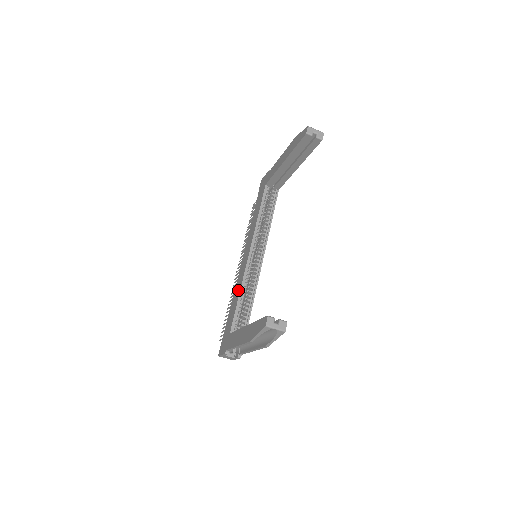
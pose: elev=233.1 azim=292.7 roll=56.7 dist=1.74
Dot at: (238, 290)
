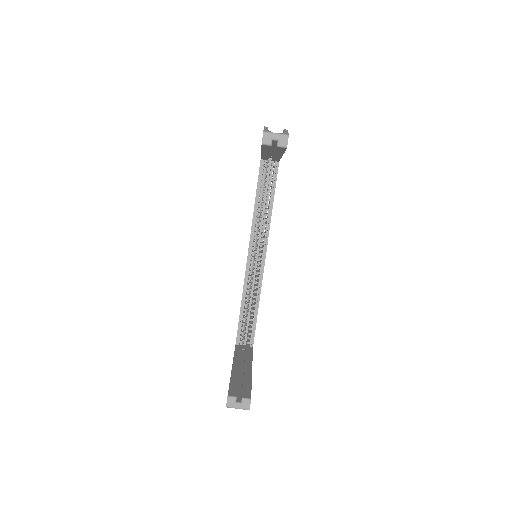
Dot at: occluded
